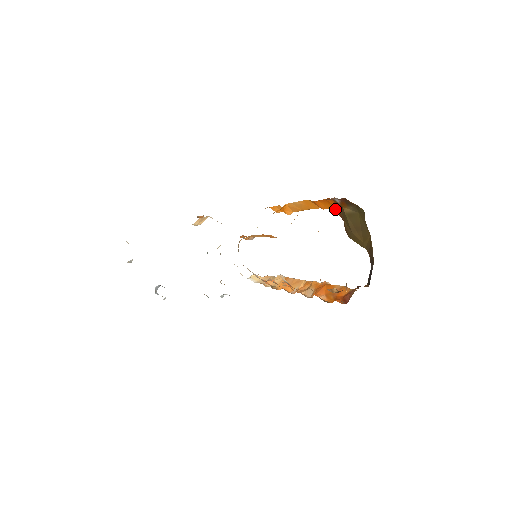
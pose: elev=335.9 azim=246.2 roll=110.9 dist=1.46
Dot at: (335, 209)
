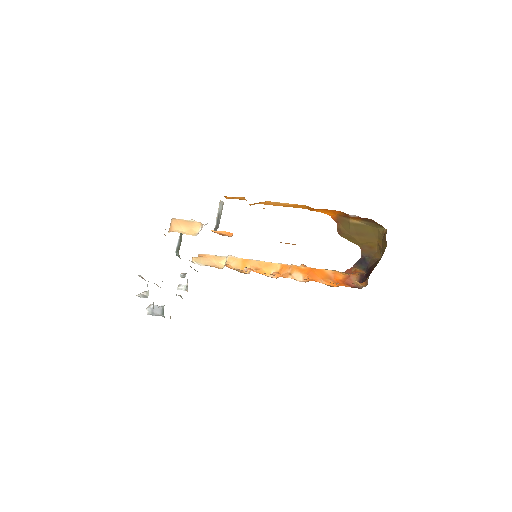
Dot at: (330, 214)
